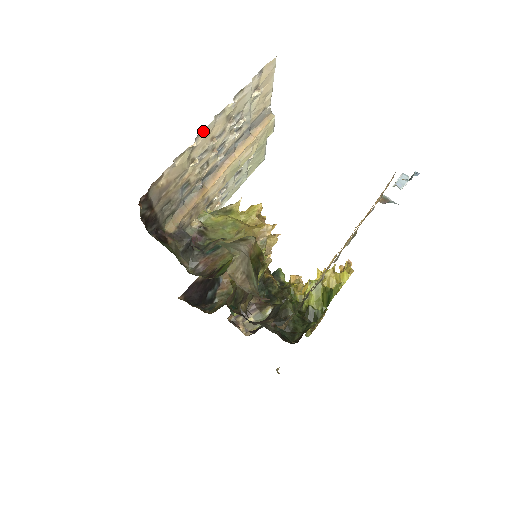
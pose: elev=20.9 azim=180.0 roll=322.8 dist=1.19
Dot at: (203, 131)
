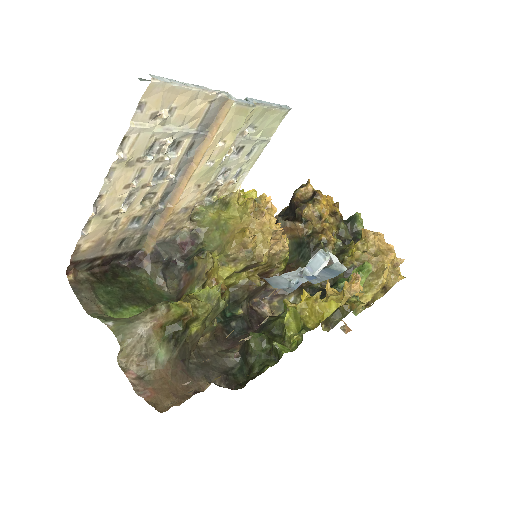
Dot at: (100, 196)
